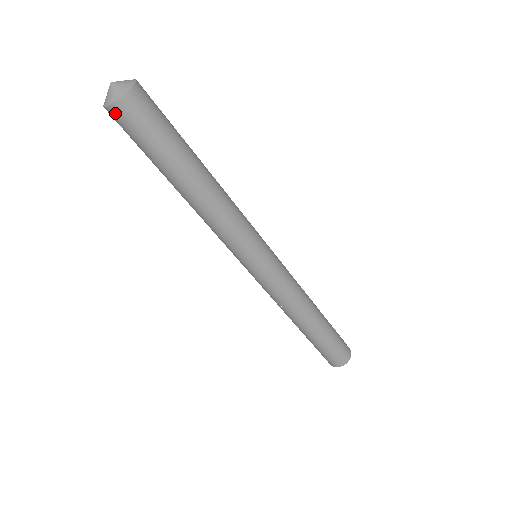
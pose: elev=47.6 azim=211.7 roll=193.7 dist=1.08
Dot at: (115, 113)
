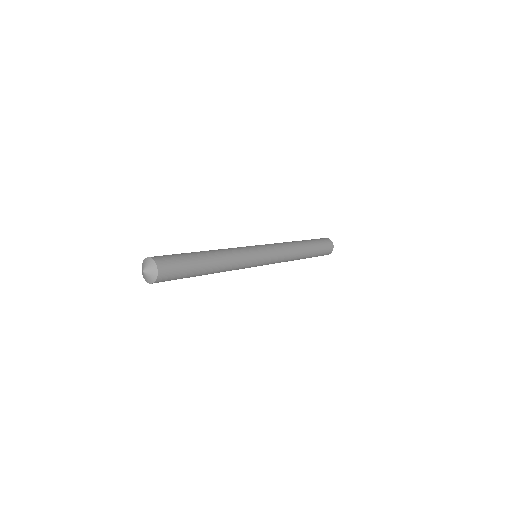
Dot at: occluded
